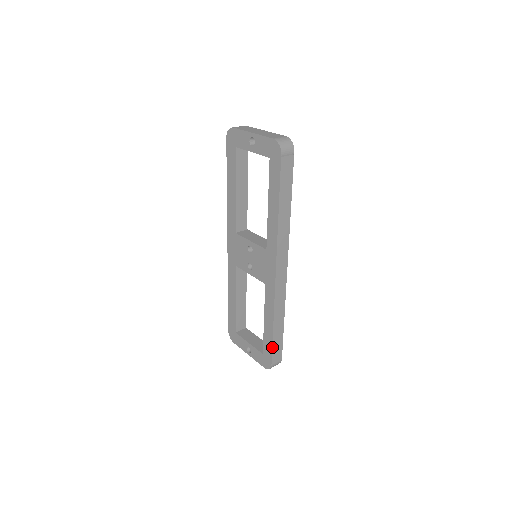
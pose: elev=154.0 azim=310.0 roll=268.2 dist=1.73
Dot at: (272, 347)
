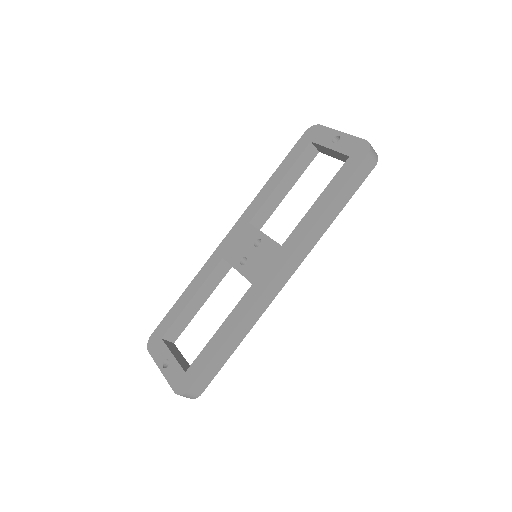
Dot at: (207, 365)
